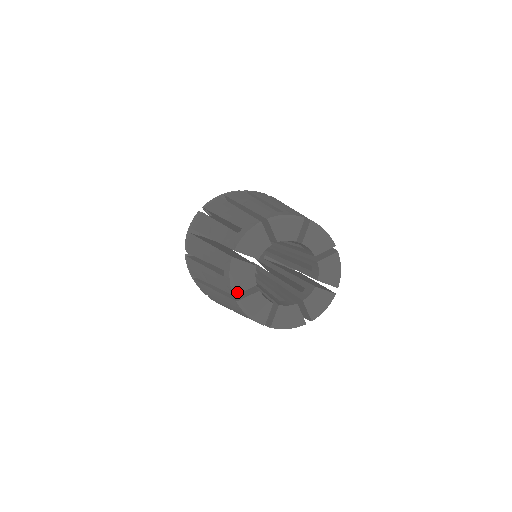
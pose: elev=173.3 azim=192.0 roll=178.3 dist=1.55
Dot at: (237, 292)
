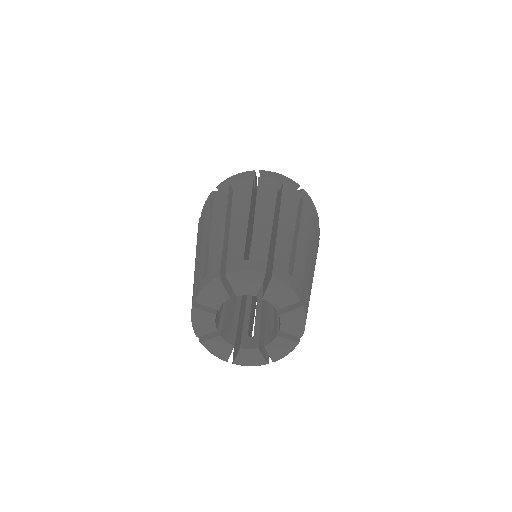
Dot at: (199, 301)
